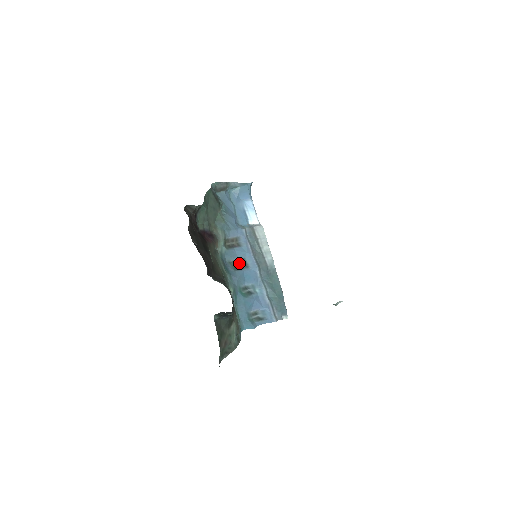
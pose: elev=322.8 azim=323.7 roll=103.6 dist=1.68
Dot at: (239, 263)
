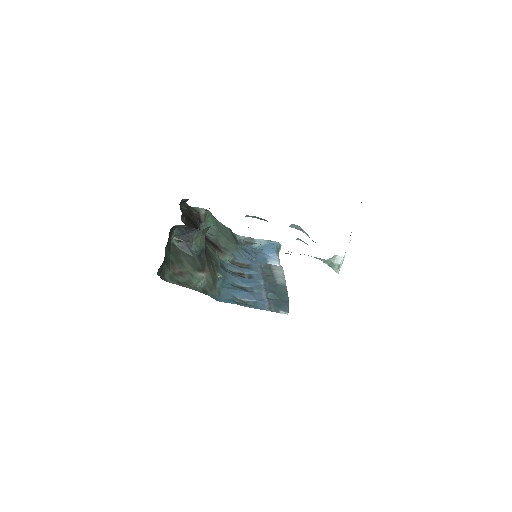
Dot at: (243, 275)
